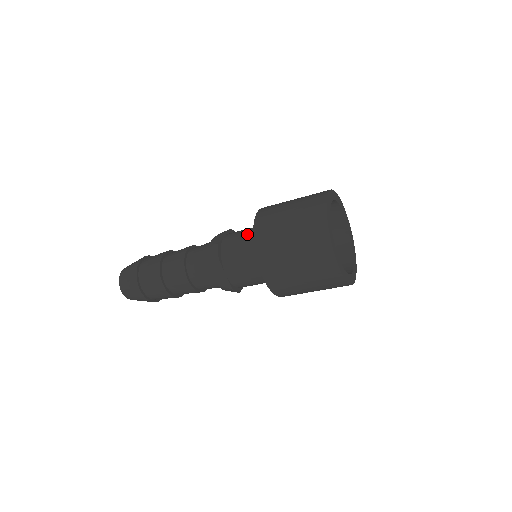
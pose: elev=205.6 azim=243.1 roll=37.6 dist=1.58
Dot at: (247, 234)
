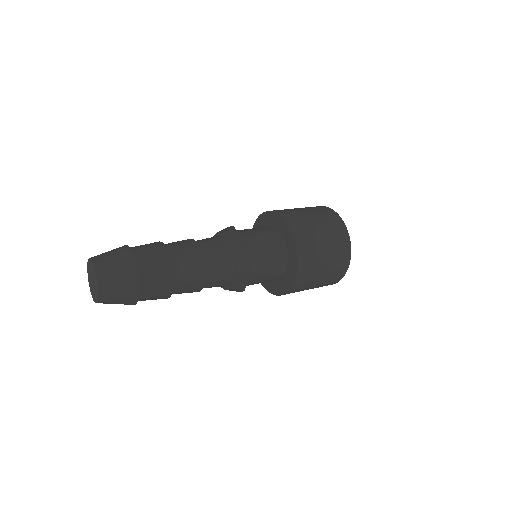
Dot at: (269, 238)
